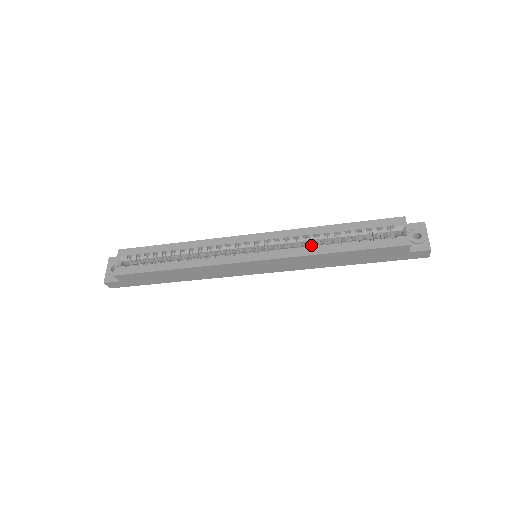
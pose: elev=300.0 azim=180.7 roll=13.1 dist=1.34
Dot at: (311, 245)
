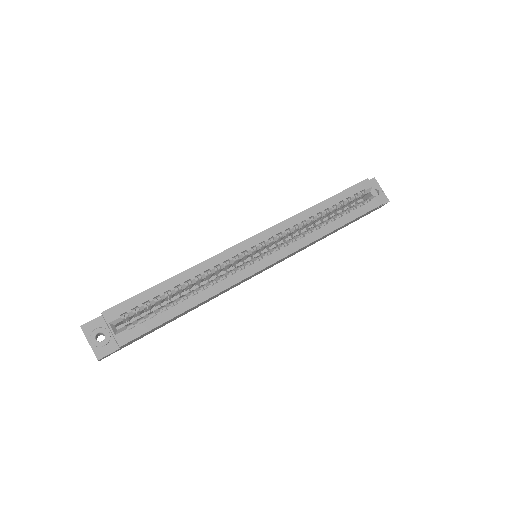
Dot at: (312, 229)
